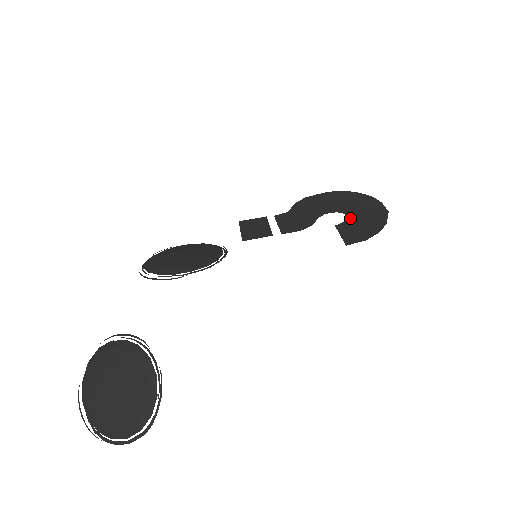
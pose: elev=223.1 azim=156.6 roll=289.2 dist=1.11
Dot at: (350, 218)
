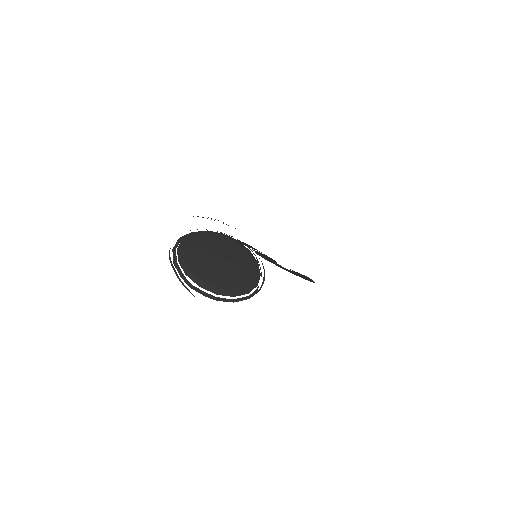
Dot at: occluded
